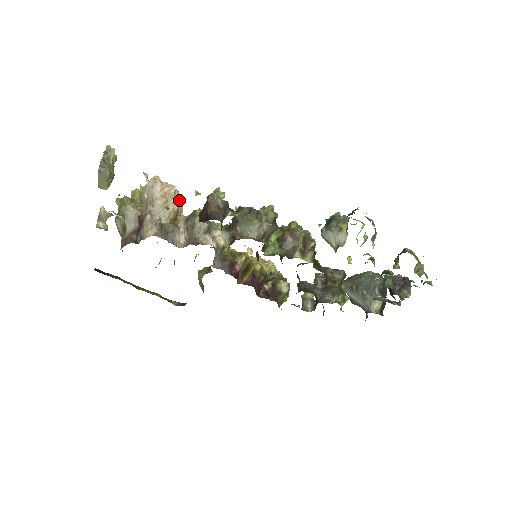
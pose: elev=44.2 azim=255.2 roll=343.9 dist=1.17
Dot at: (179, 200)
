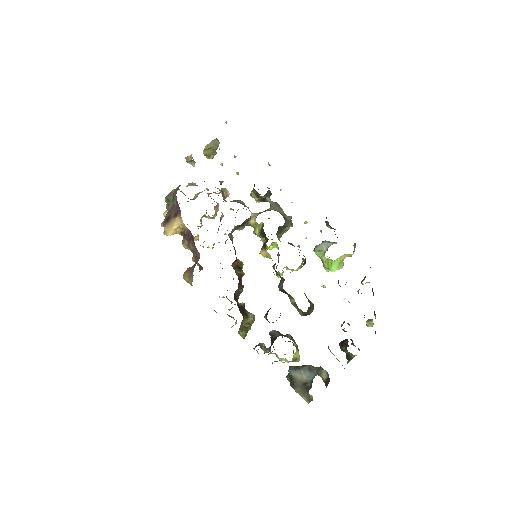
Dot at: (218, 210)
